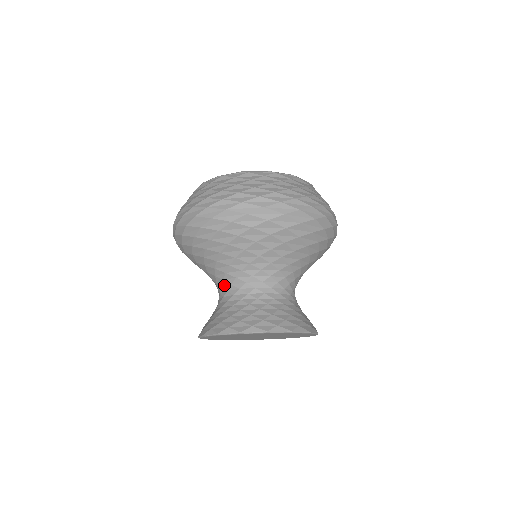
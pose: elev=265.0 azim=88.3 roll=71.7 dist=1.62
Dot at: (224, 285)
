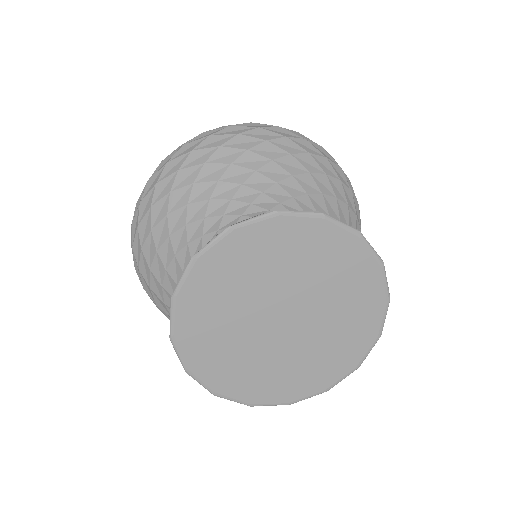
Dot at: occluded
